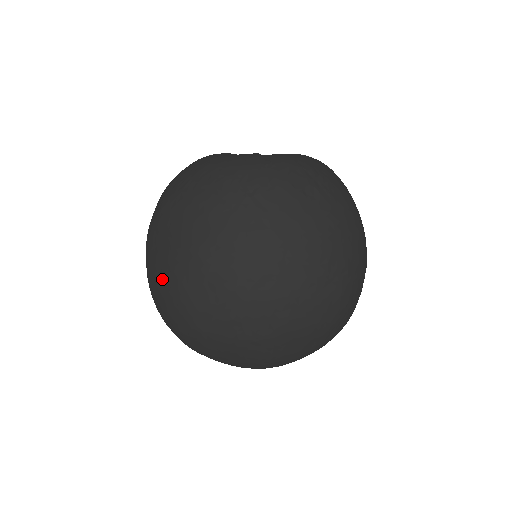
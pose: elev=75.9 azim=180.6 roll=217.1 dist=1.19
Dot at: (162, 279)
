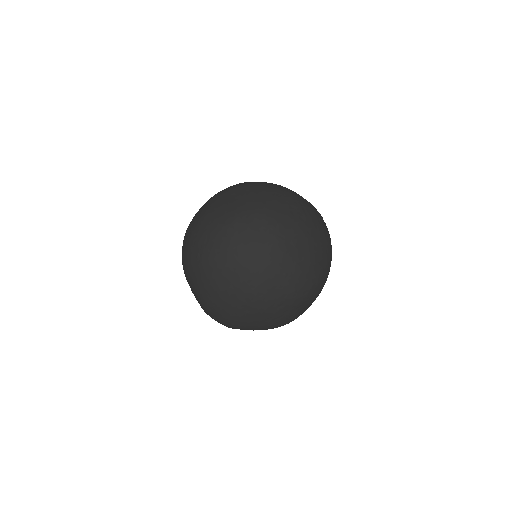
Dot at: (225, 212)
